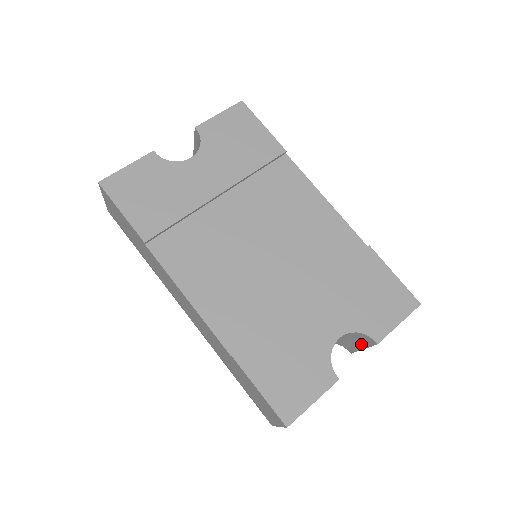
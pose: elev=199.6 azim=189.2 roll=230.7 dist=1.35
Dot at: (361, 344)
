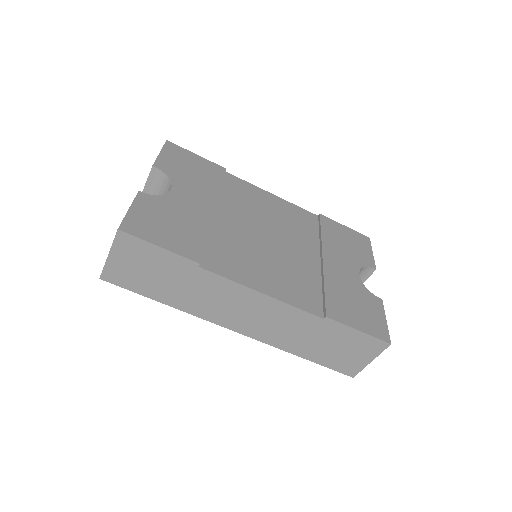
Dot at: occluded
